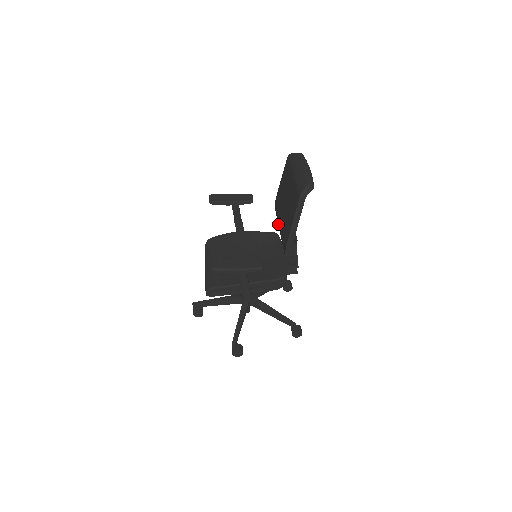
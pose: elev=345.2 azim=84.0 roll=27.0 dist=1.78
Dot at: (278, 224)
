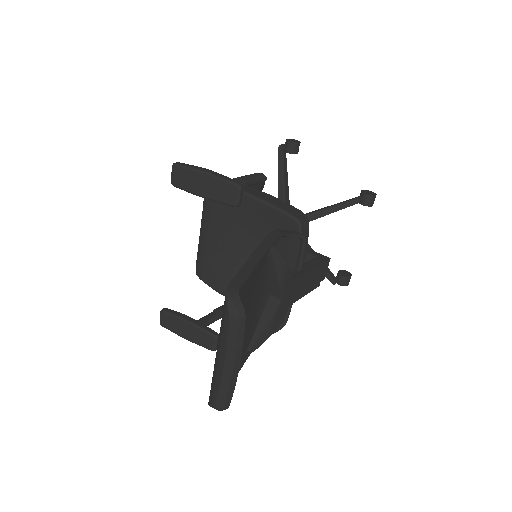
Dot at: occluded
